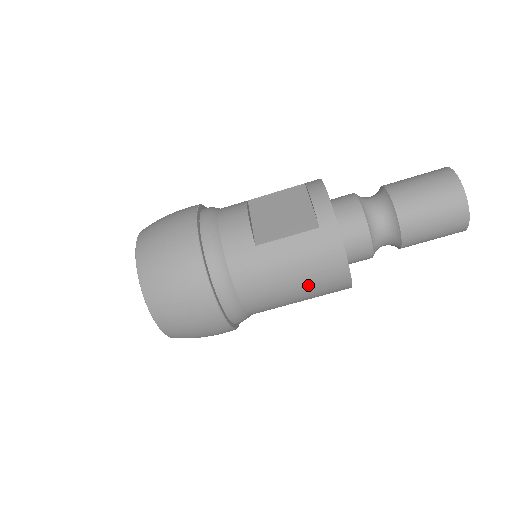
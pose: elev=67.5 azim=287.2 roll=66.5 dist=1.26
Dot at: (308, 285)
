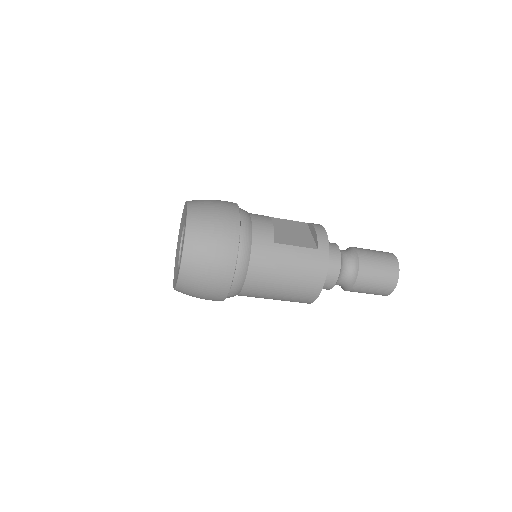
Dot at: (294, 285)
